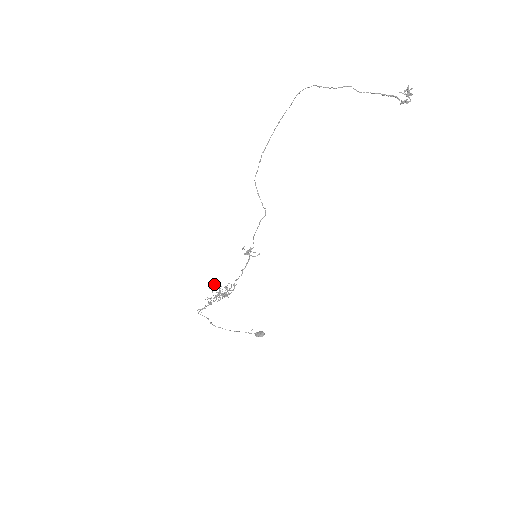
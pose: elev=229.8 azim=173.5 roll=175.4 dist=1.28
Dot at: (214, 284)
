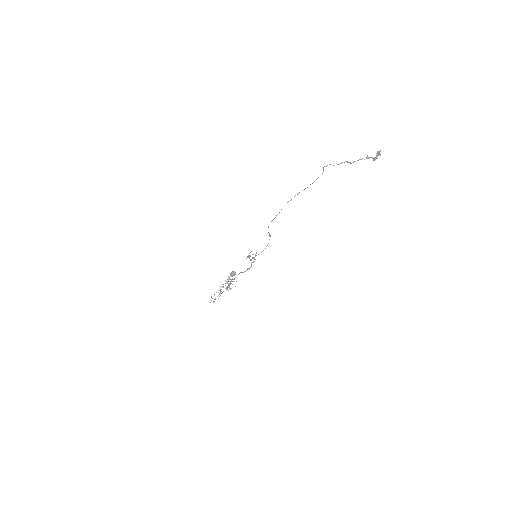
Dot at: occluded
